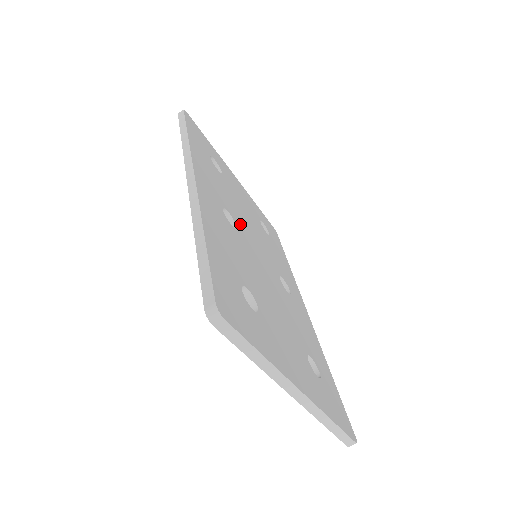
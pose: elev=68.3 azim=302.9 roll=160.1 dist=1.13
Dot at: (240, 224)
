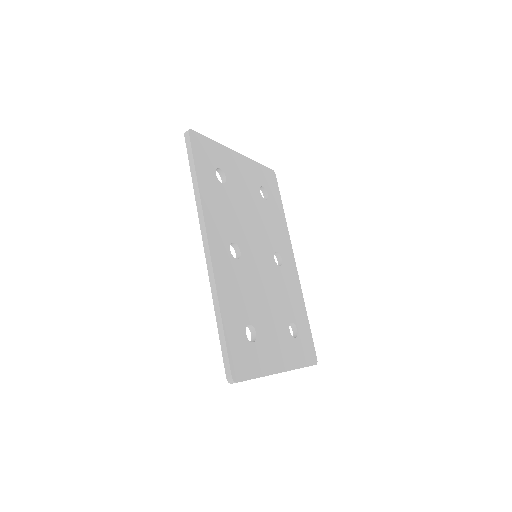
Dot at: (243, 241)
